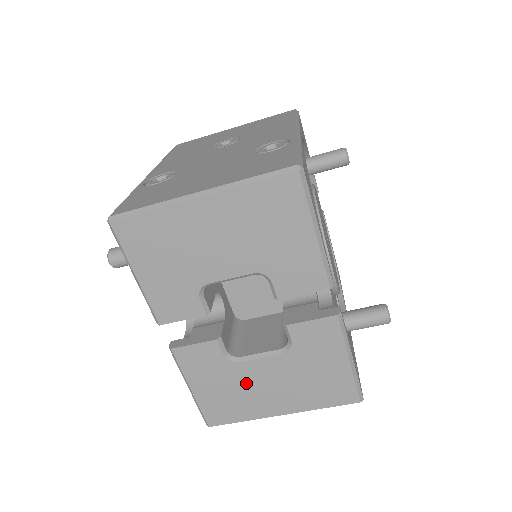
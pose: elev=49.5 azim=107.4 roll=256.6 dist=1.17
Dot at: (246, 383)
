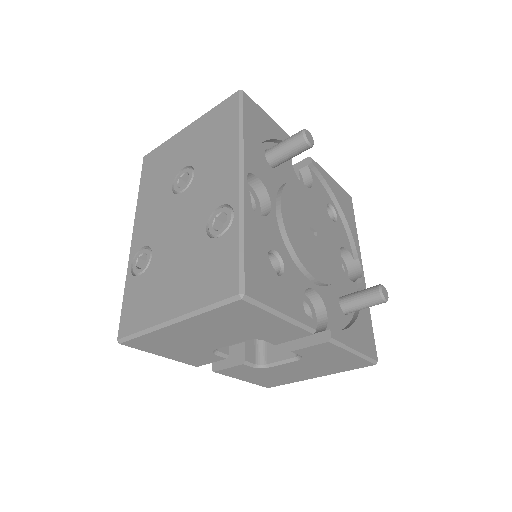
Dot at: (280, 373)
